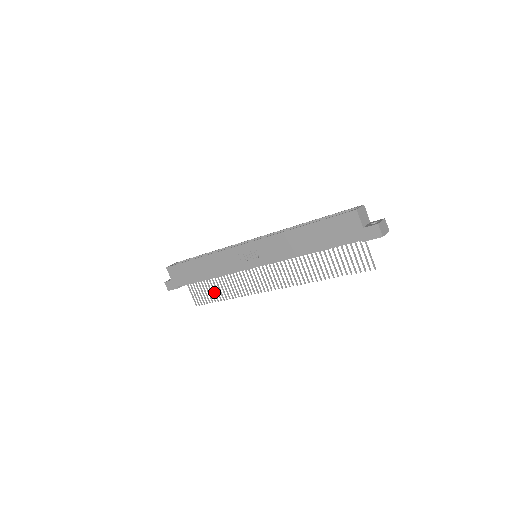
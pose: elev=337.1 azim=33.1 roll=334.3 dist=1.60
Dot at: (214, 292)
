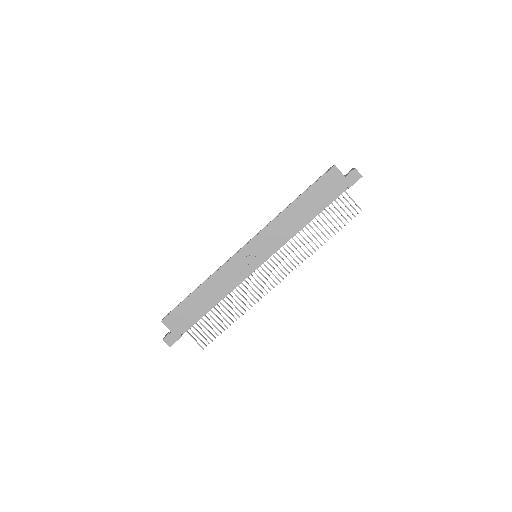
Dot at: occluded
